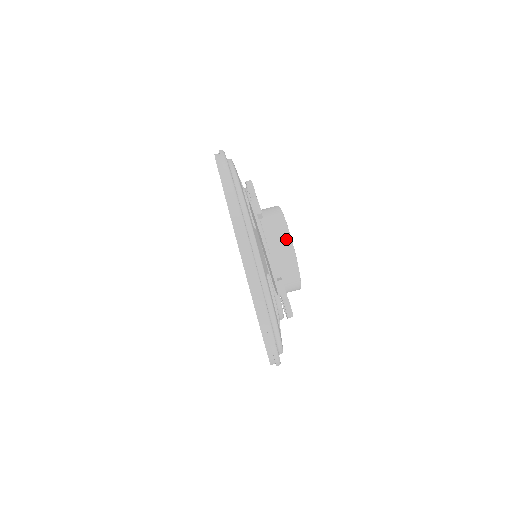
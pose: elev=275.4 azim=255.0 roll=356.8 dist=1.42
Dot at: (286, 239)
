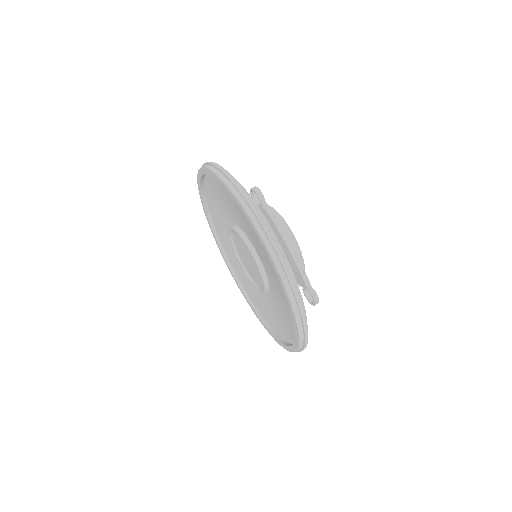
Dot at: (289, 235)
